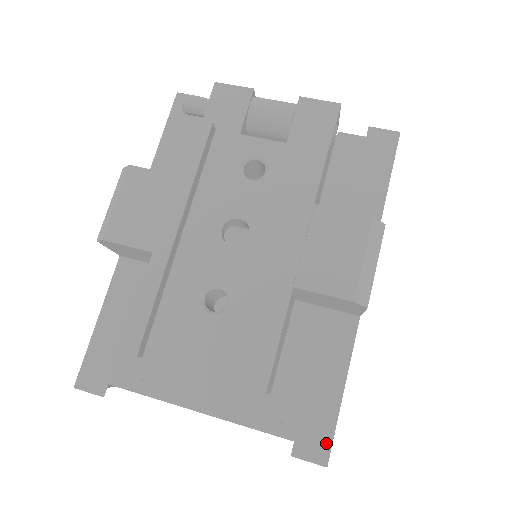
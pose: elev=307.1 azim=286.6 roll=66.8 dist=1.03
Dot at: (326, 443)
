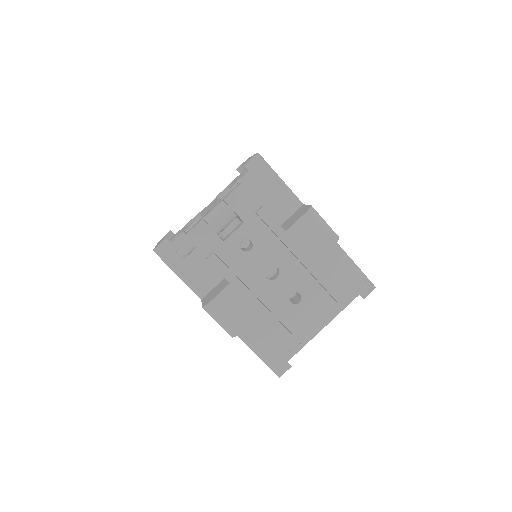
Dot at: (368, 282)
